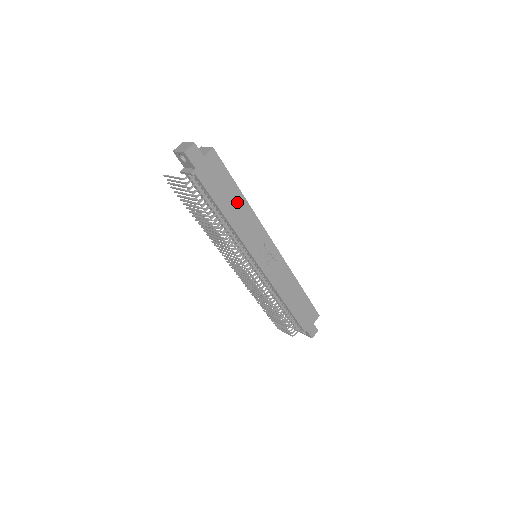
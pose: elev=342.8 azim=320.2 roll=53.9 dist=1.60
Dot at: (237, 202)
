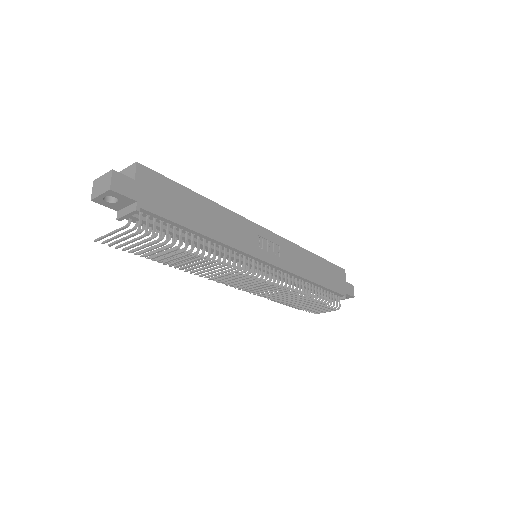
Dot at: (204, 209)
